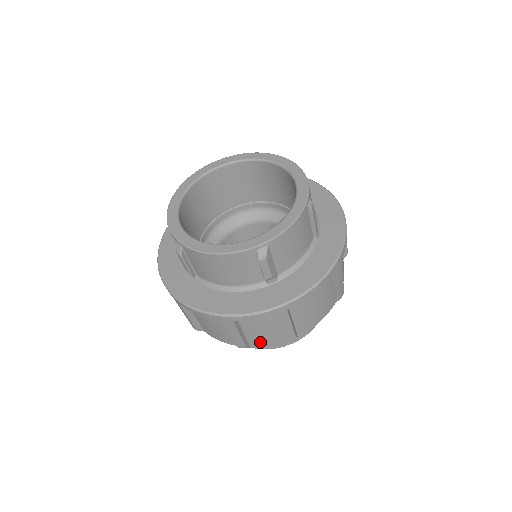
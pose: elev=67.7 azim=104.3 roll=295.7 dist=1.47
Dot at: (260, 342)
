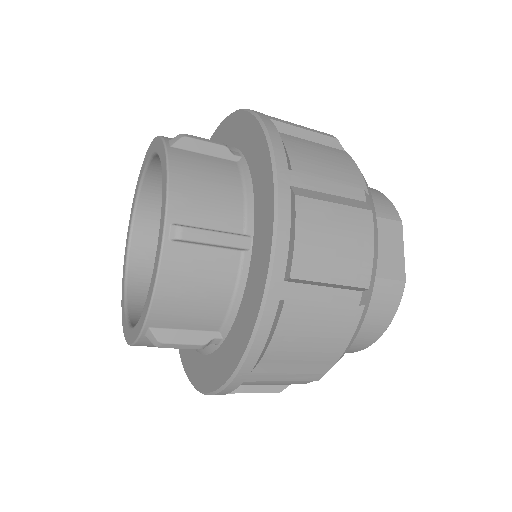
Dot at: (289, 384)
